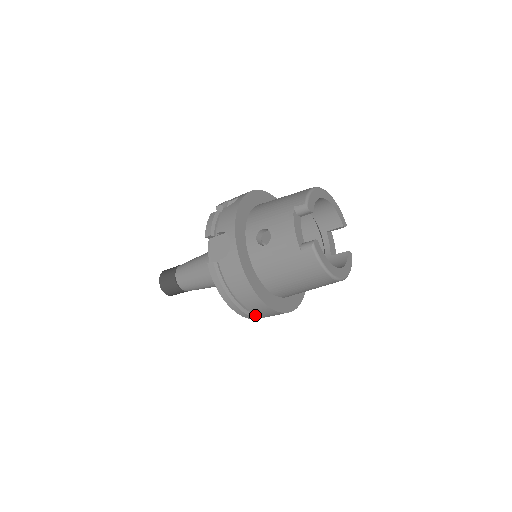
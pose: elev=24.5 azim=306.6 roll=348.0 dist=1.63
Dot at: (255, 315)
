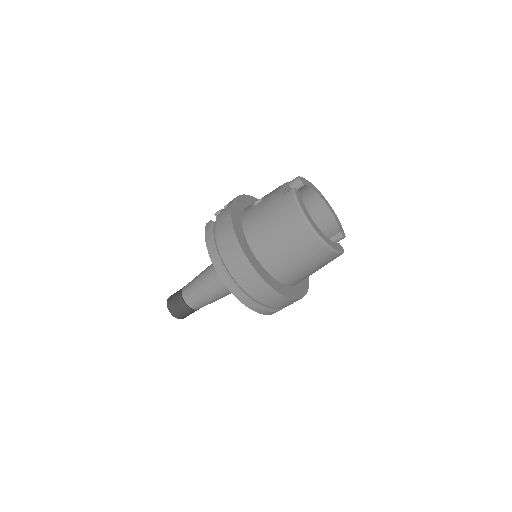
Dot at: (233, 282)
